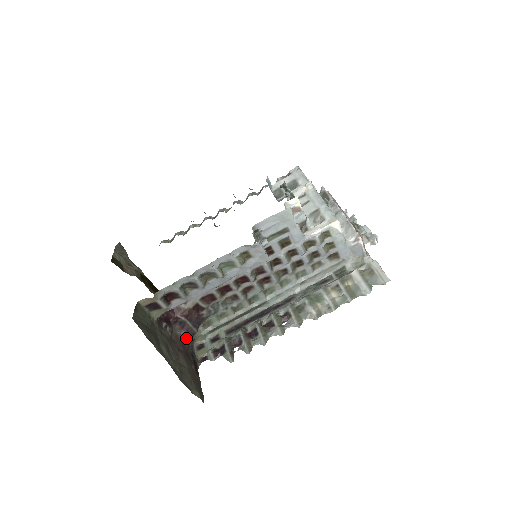
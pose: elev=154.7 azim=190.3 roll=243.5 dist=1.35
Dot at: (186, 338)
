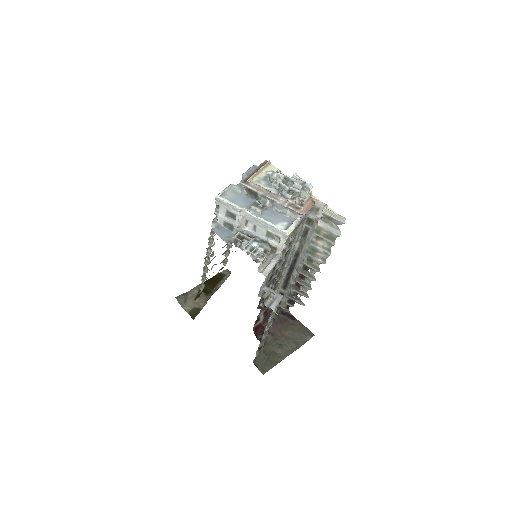
Dot at: occluded
